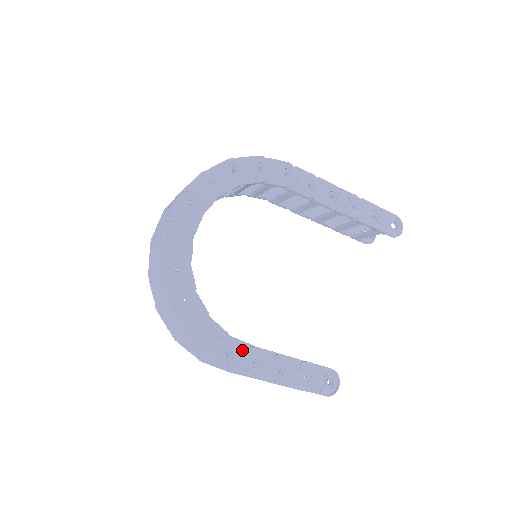
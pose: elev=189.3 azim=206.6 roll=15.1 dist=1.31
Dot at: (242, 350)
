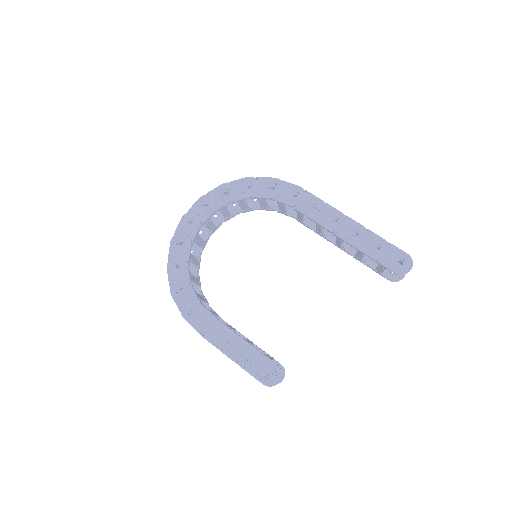
Dot at: (204, 315)
